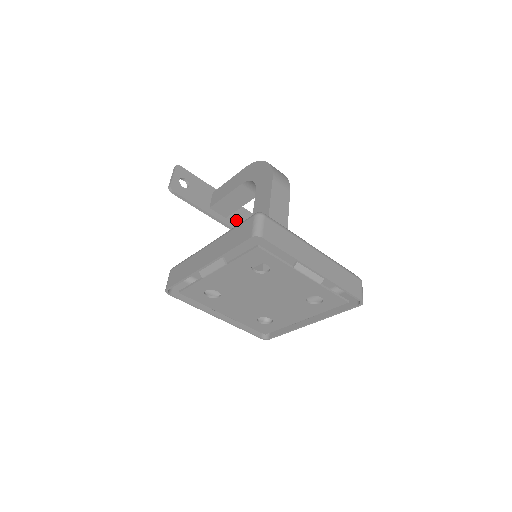
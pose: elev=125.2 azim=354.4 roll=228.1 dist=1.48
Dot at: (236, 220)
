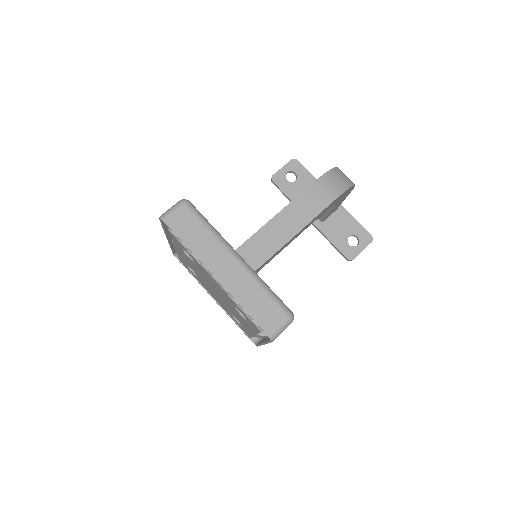
Dot at: (335, 229)
